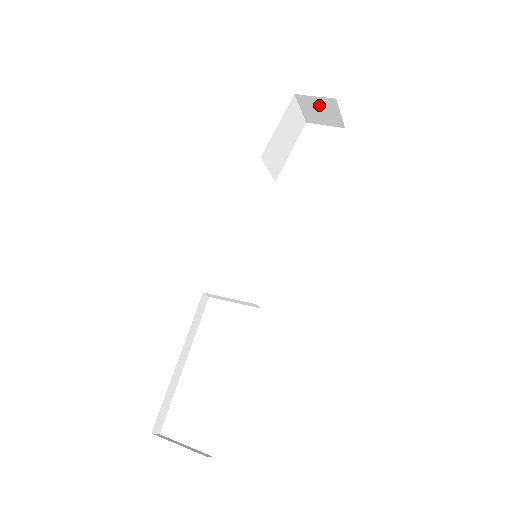
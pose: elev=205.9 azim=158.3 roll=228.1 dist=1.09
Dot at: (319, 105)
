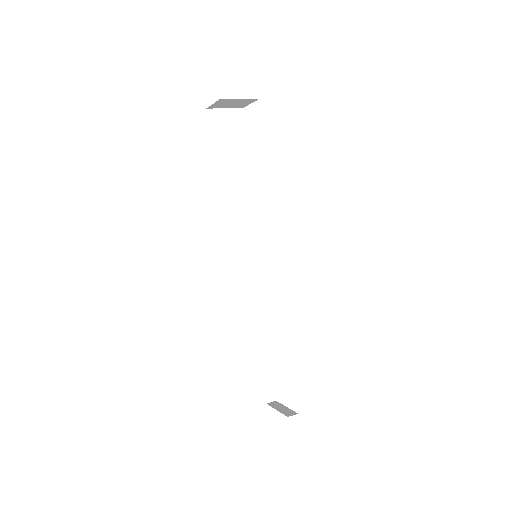
Dot at: (224, 103)
